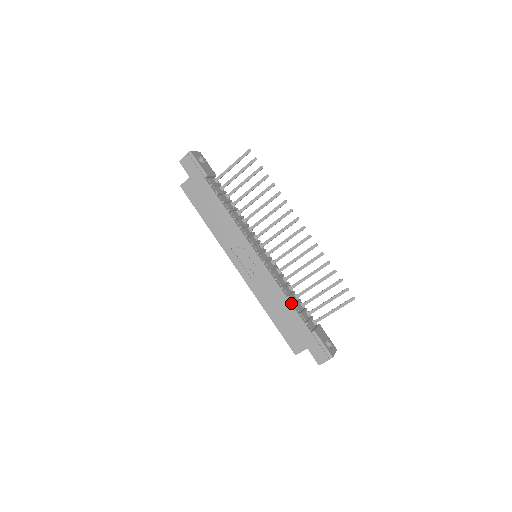
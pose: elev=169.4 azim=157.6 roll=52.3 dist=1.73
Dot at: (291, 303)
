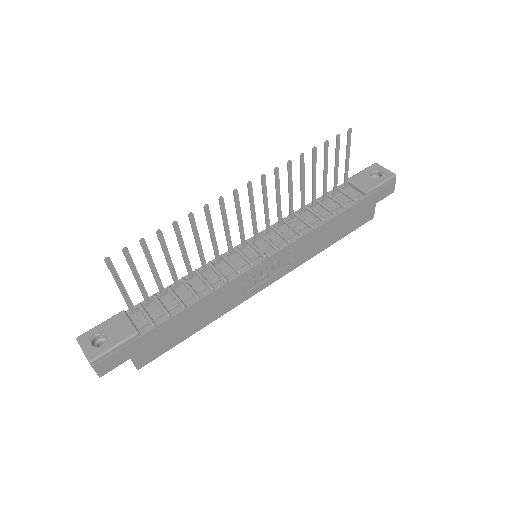
Dot at: (332, 218)
